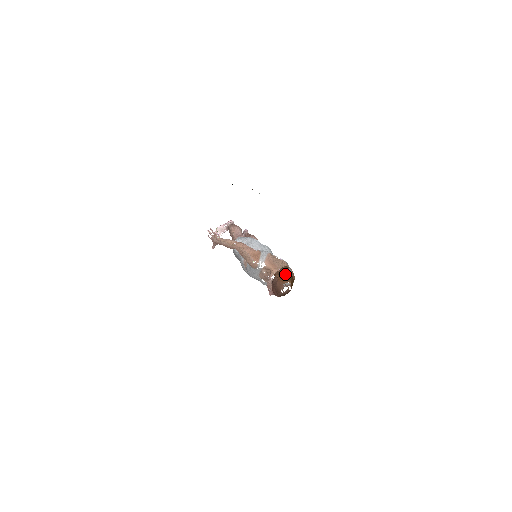
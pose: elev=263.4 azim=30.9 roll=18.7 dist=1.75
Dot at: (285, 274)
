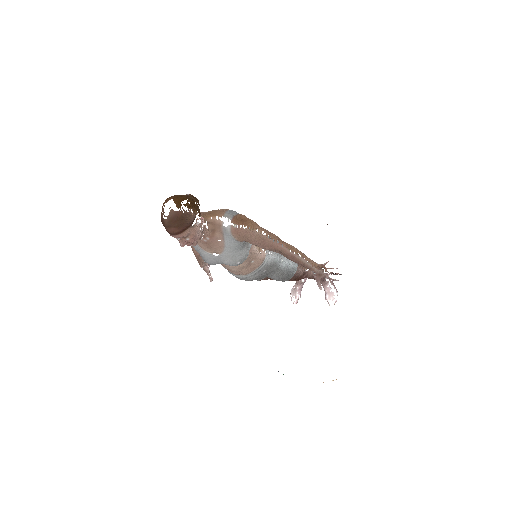
Dot at: occluded
